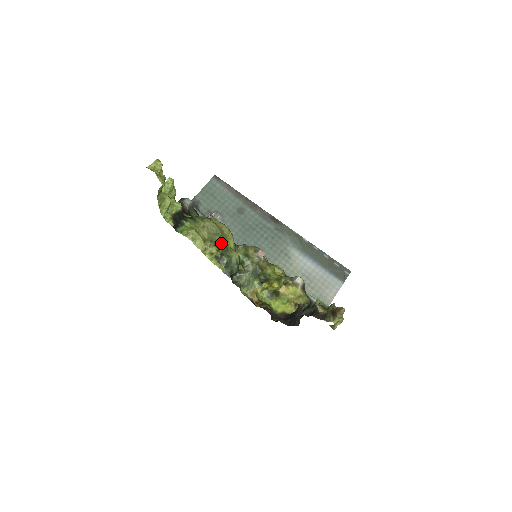
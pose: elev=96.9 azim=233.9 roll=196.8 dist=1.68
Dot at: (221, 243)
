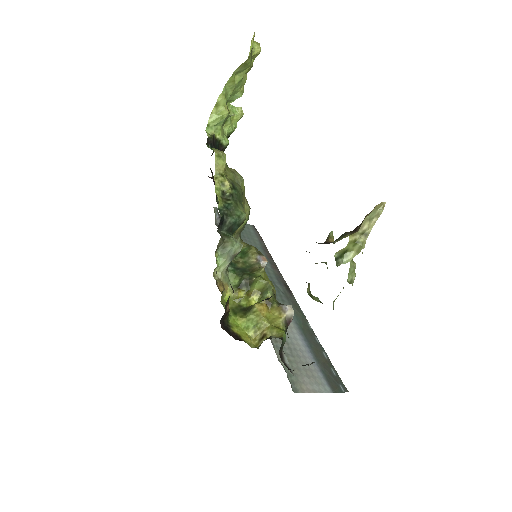
Dot at: (239, 191)
